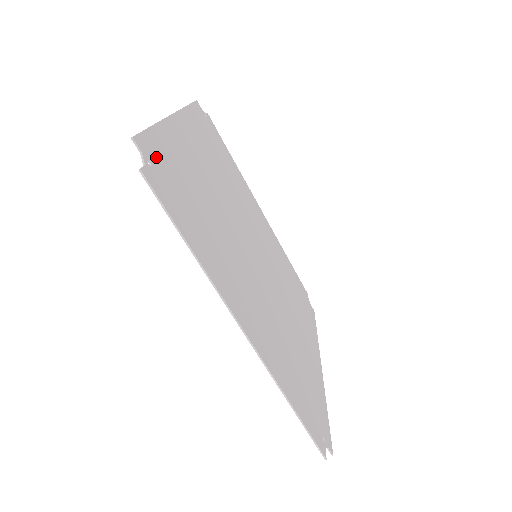
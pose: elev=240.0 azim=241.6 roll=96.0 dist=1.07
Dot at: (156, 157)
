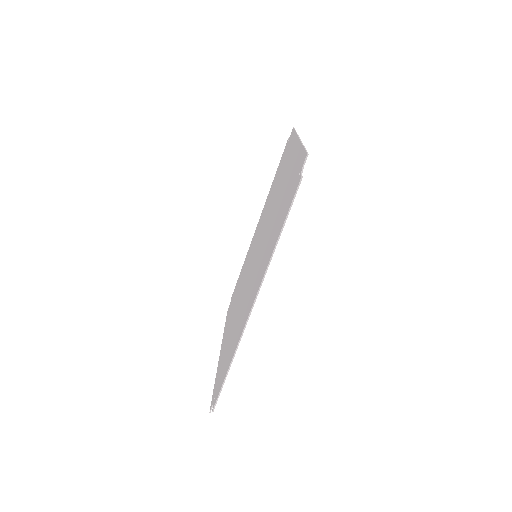
Dot at: occluded
